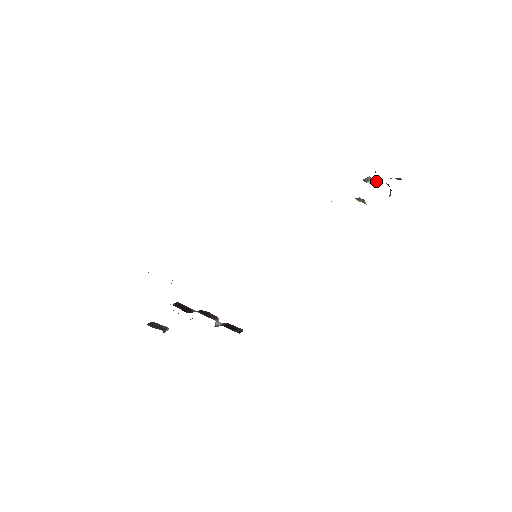
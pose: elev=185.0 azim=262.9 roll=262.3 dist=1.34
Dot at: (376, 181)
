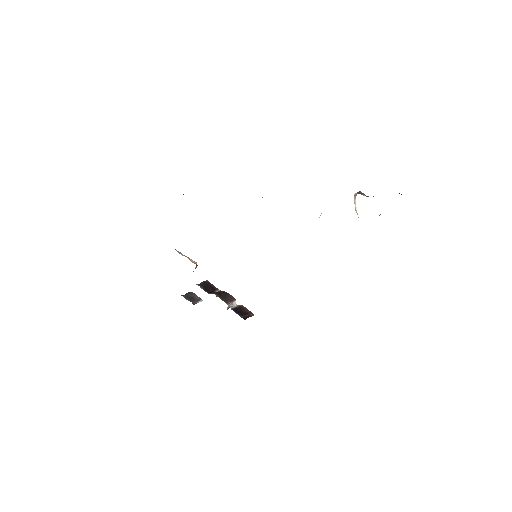
Dot at: occluded
